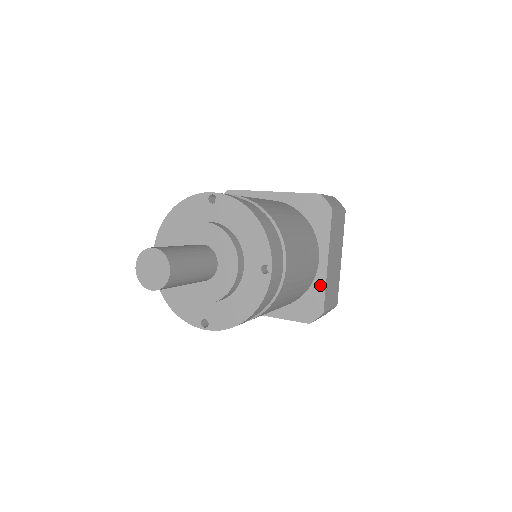
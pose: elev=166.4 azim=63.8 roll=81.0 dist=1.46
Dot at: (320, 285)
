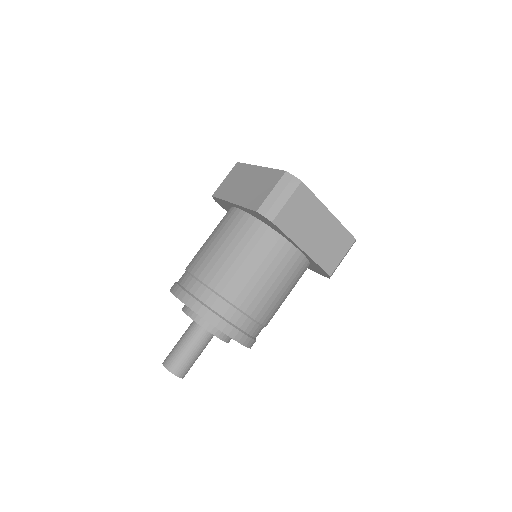
Dot at: (313, 262)
